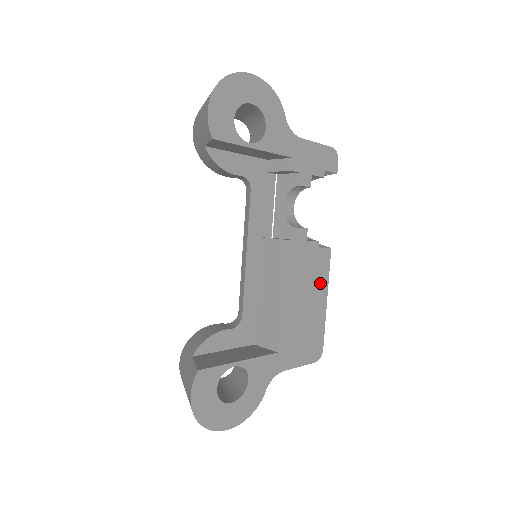
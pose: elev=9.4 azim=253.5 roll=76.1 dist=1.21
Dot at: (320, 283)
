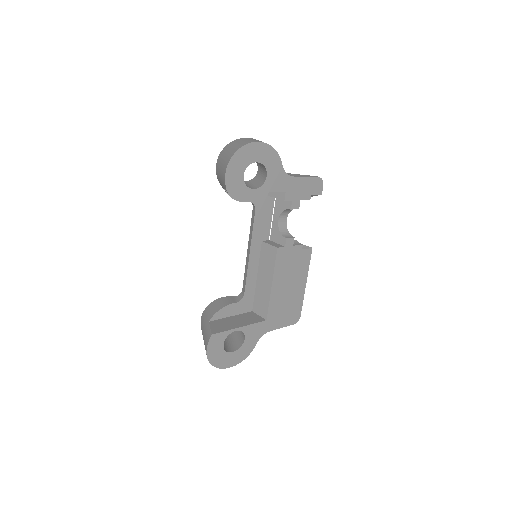
Dot at: (302, 272)
